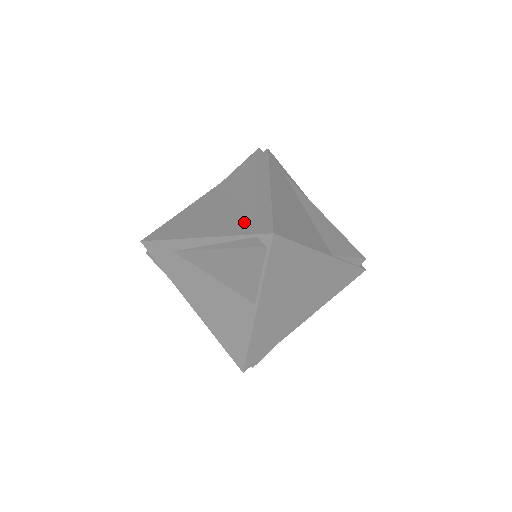
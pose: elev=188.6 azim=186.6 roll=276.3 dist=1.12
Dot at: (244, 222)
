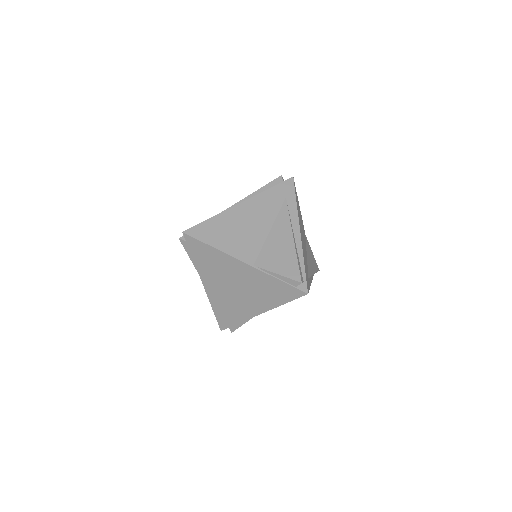
Dot at: occluded
